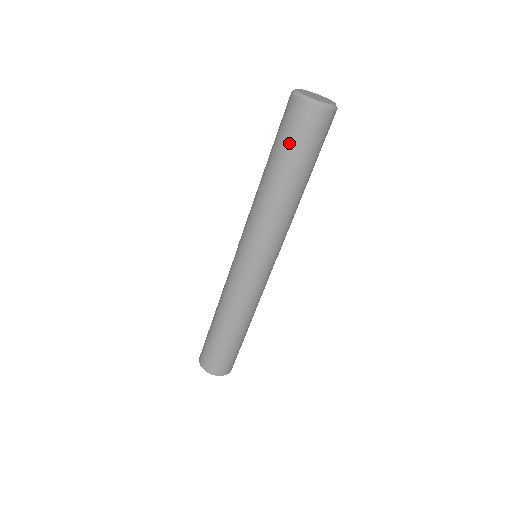
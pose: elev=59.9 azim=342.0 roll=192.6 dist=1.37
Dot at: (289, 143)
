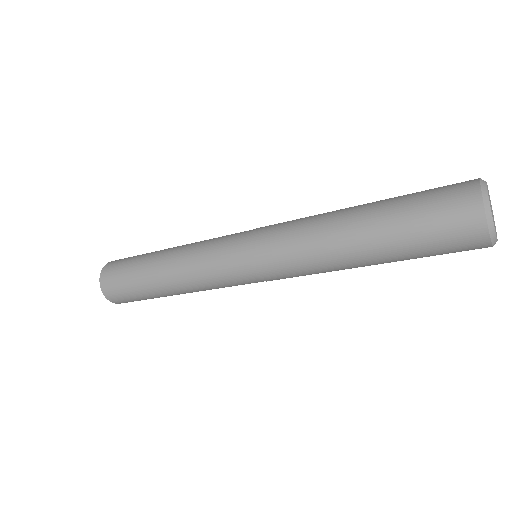
Dot at: (422, 247)
